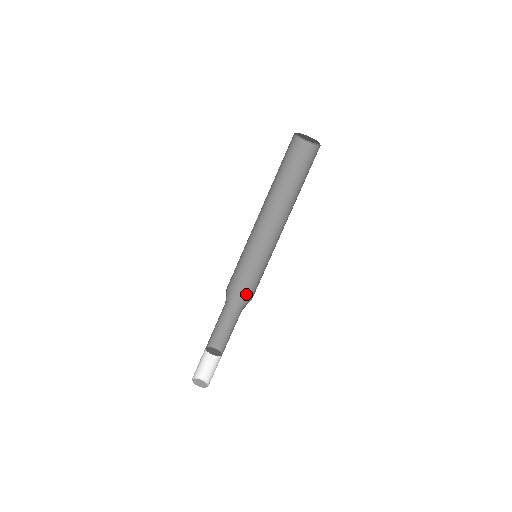
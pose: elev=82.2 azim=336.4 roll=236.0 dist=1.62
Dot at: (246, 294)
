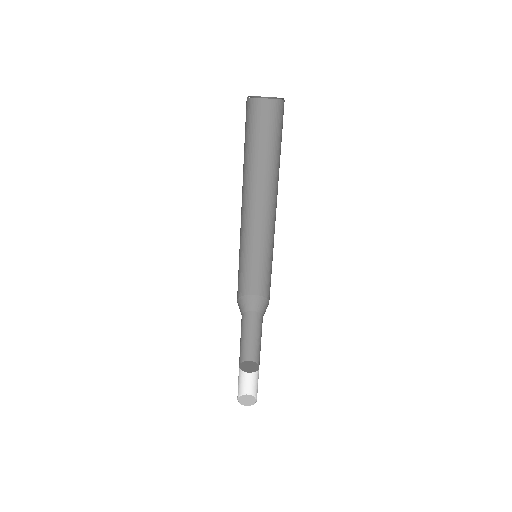
Dot at: (251, 295)
